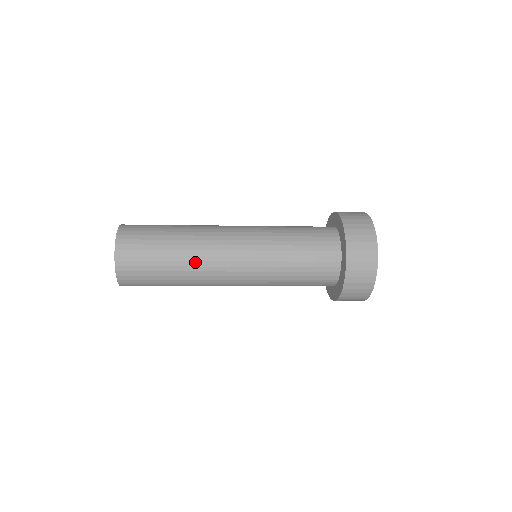
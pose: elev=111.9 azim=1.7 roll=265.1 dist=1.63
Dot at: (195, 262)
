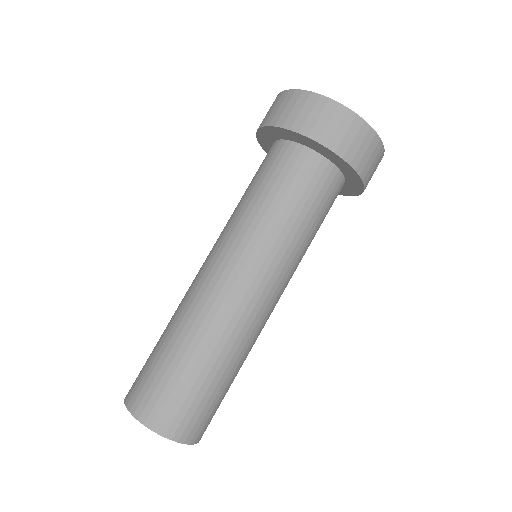
Dot at: (240, 346)
